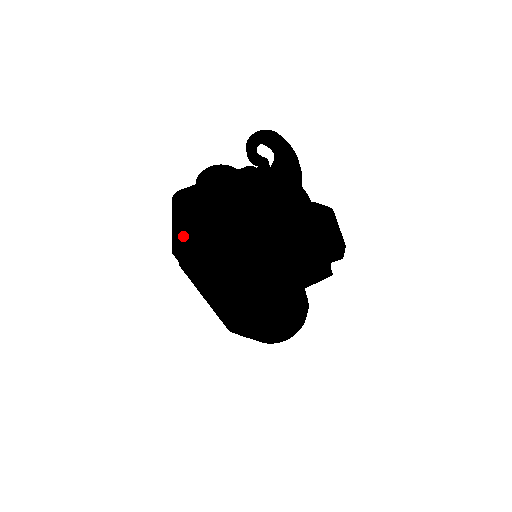
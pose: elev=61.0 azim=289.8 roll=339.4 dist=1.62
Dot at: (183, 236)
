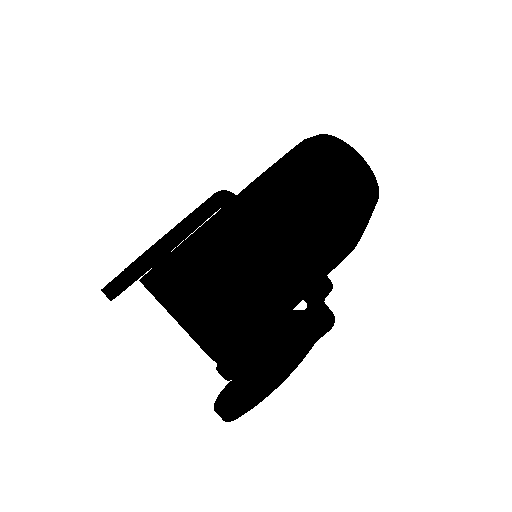
Dot at: occluded
